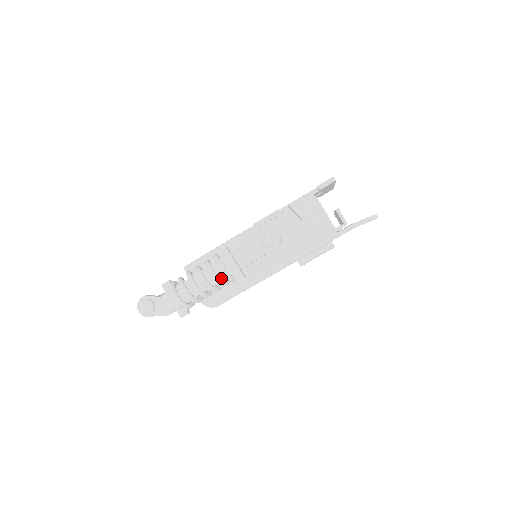
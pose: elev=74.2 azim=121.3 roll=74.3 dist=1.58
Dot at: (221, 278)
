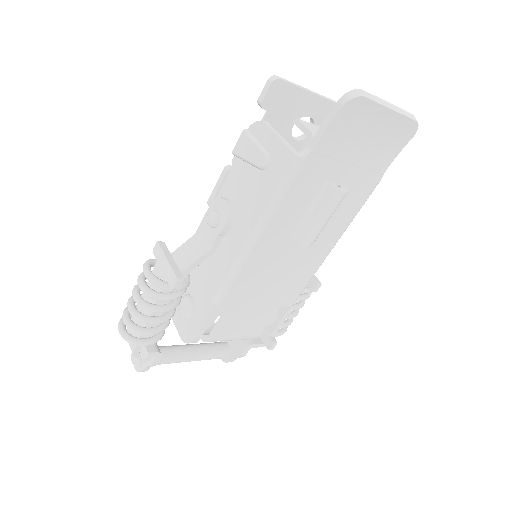
Dot at: (159, 289)
